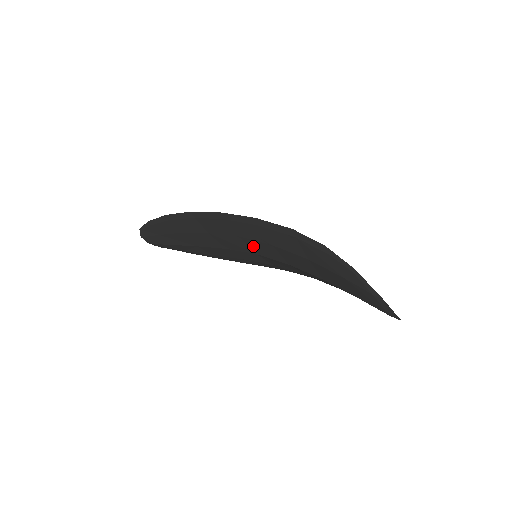
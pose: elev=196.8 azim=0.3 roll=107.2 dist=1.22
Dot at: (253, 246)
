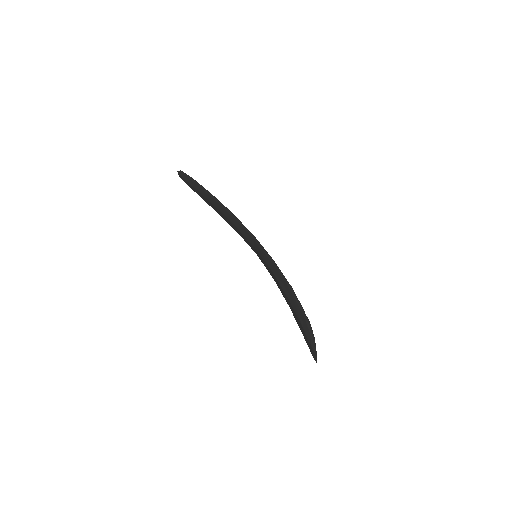
Dot at: (259, 255)
